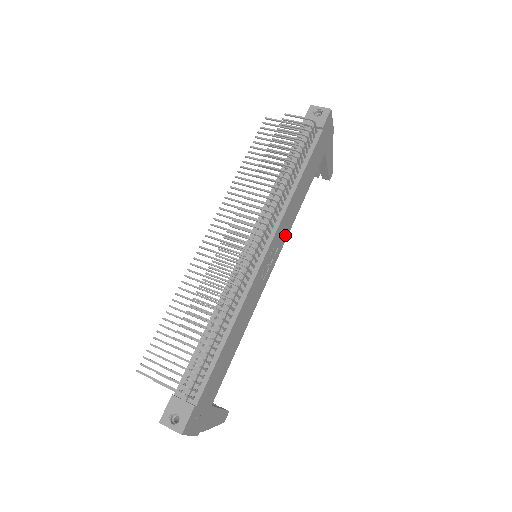
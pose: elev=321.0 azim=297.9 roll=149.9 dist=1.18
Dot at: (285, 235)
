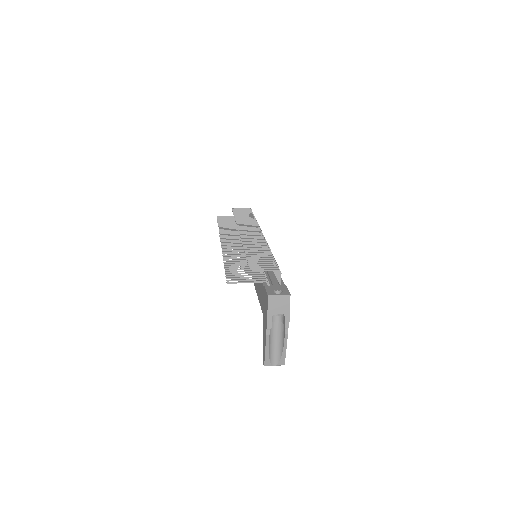
Dot at: occluded
